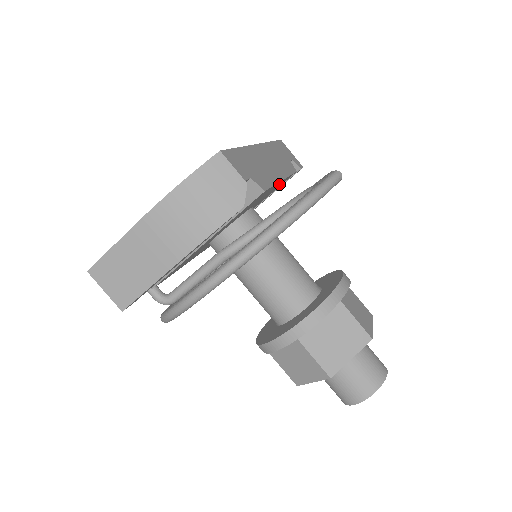
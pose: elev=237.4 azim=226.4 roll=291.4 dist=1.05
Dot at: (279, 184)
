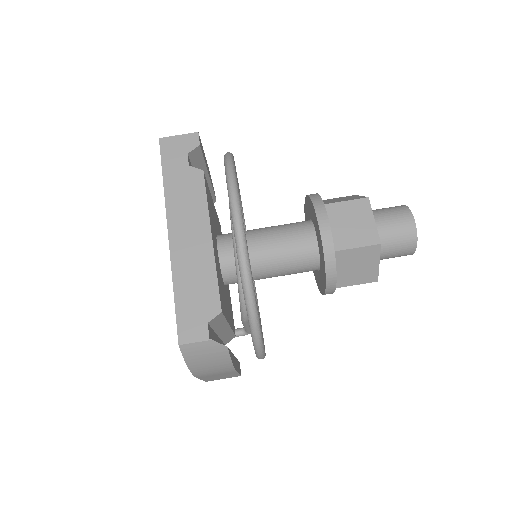
Dot at: (210, 219)
